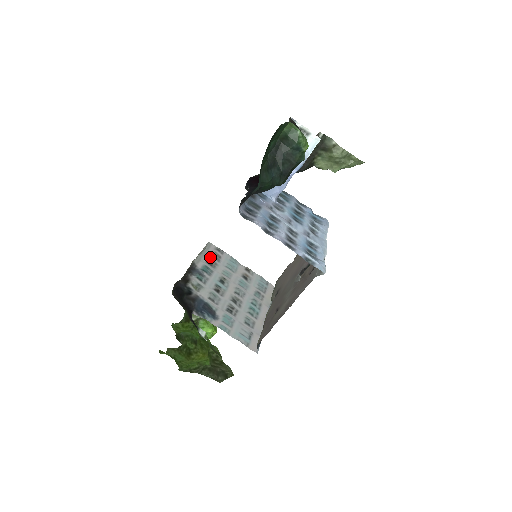
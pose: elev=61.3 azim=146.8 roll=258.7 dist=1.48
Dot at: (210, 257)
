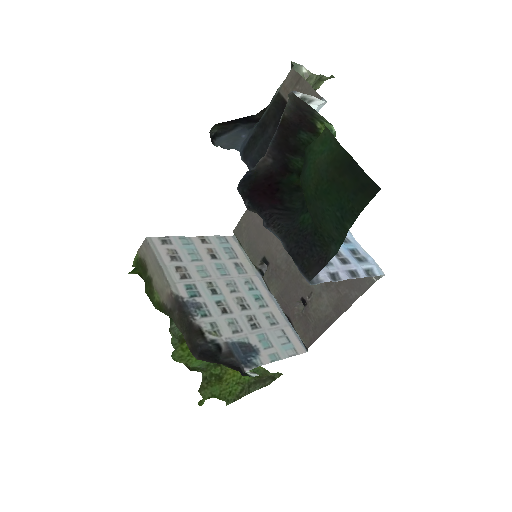
Dot at: (175, 266)
